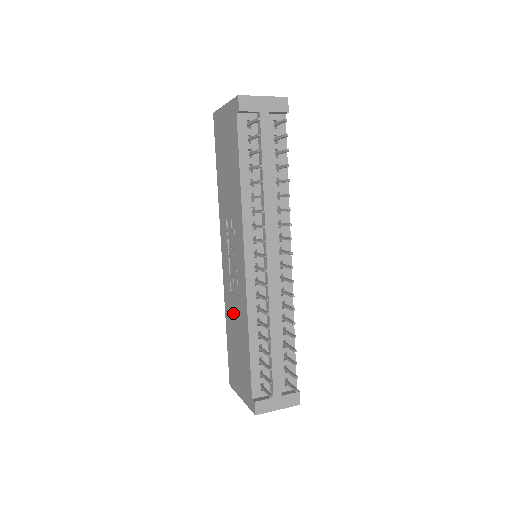
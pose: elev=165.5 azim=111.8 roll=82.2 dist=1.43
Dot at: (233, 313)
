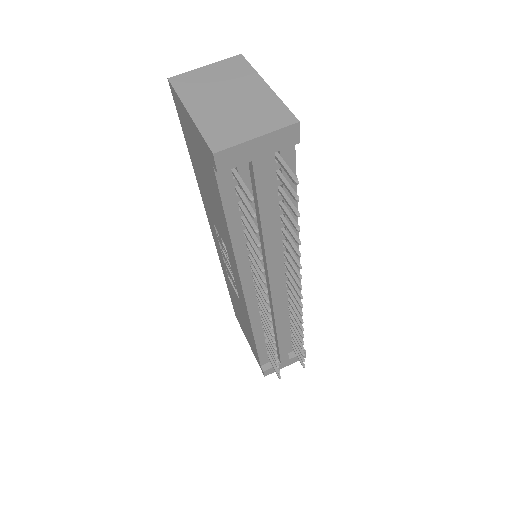
Dot at: (234, 295)
